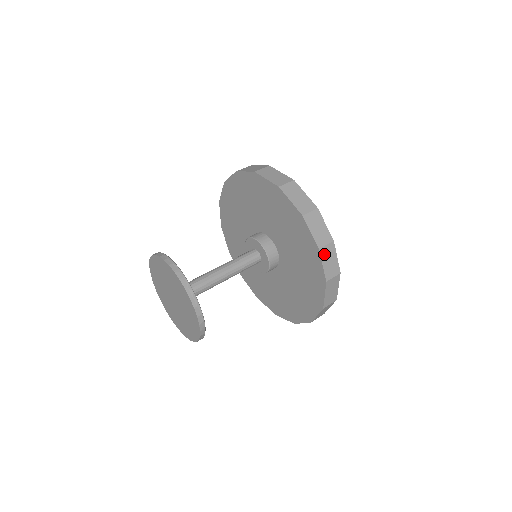
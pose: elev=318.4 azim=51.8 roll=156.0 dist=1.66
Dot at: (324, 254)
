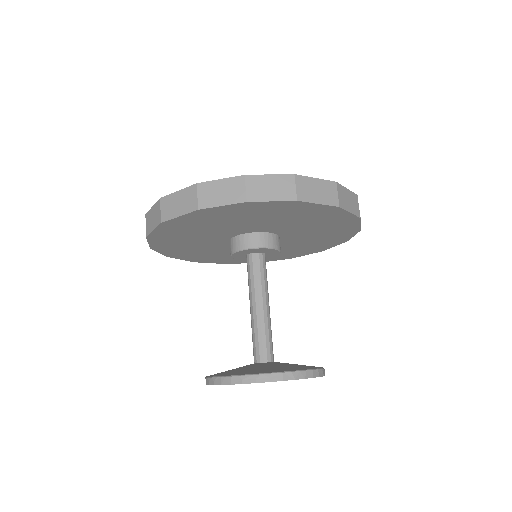
Dot at: (257, 195)
